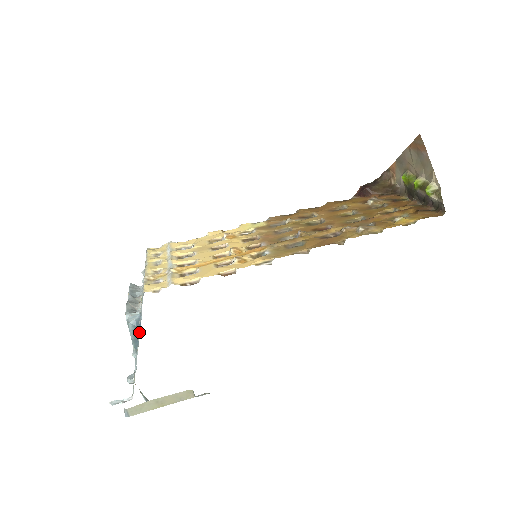
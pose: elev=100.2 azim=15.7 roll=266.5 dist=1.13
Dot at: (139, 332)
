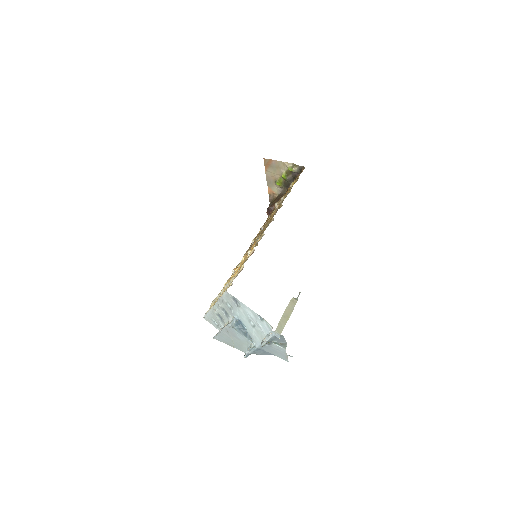
Dot at: (243, 327)
